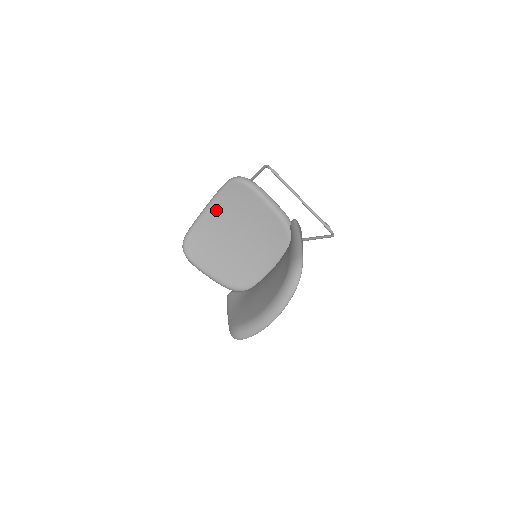
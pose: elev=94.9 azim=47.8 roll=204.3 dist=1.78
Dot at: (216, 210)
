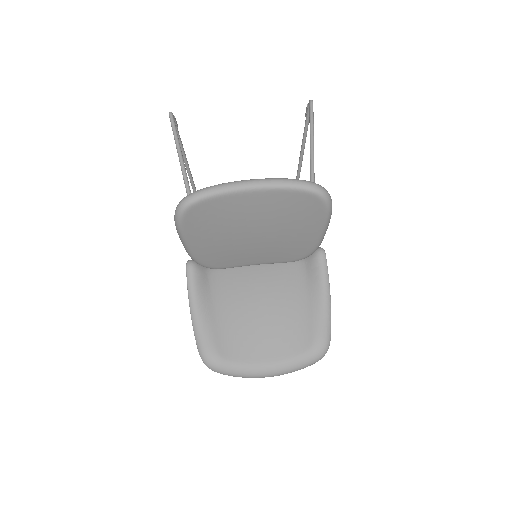
Dot at: (264, 199)
